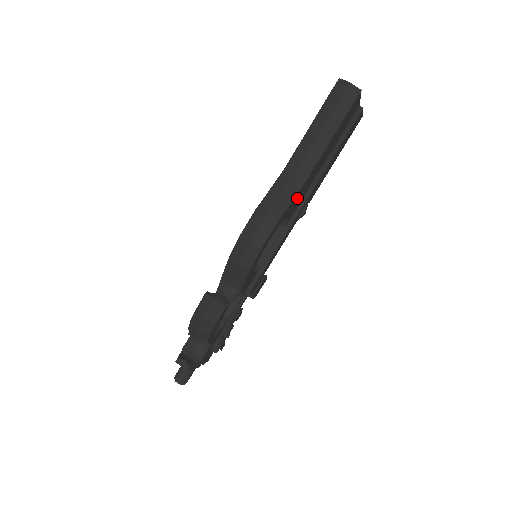
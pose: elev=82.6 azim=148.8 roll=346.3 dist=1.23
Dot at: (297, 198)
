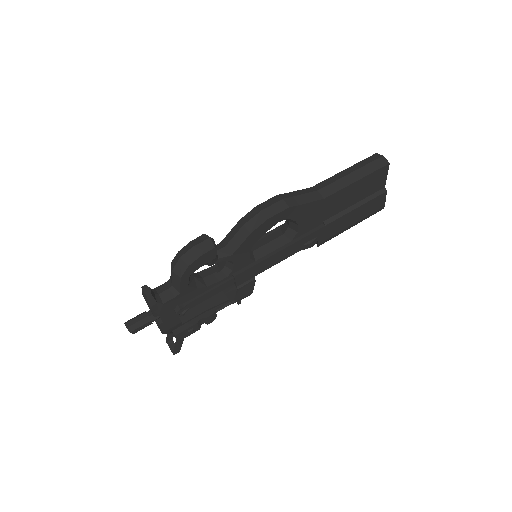
Dot at: (312, 211)
